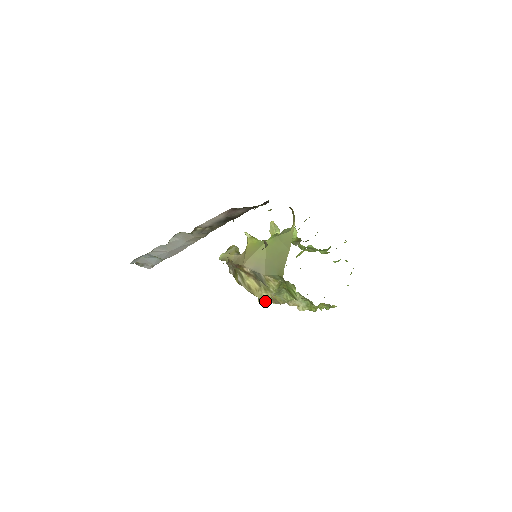
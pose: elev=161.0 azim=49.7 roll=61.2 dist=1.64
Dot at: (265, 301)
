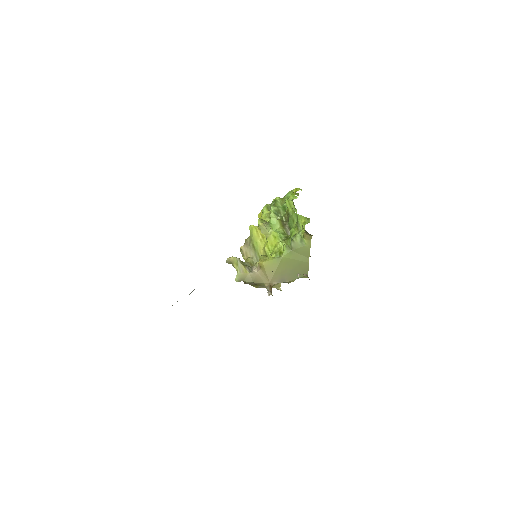
Dot at: occluded
